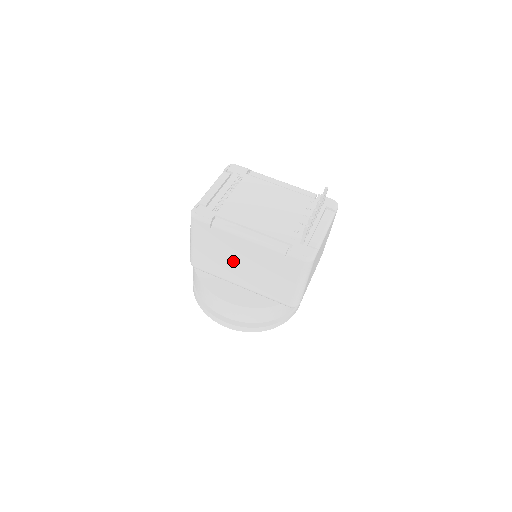
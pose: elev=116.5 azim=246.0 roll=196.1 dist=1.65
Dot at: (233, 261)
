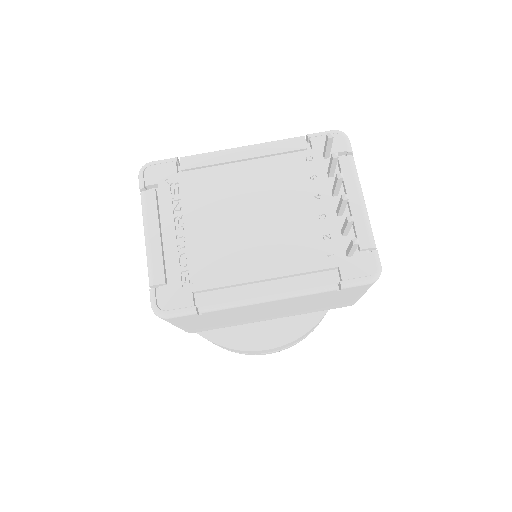
Dot at: (251, 315)
